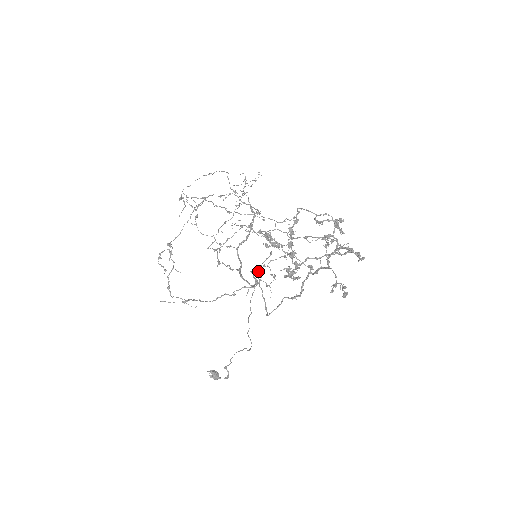
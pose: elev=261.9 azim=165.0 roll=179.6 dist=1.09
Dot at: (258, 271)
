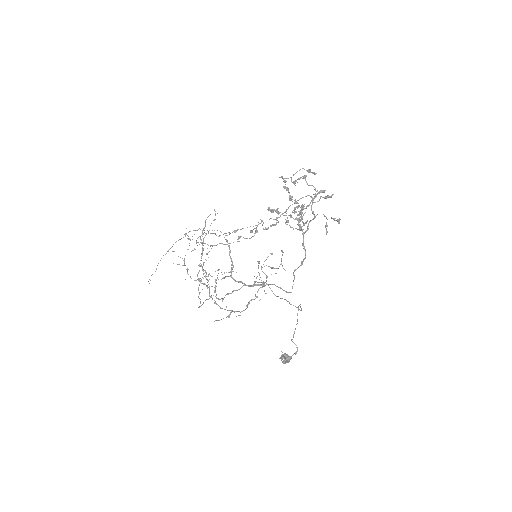
Dot at: occluded
